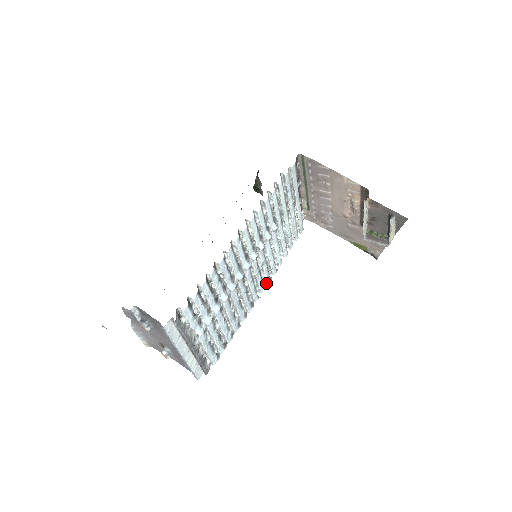
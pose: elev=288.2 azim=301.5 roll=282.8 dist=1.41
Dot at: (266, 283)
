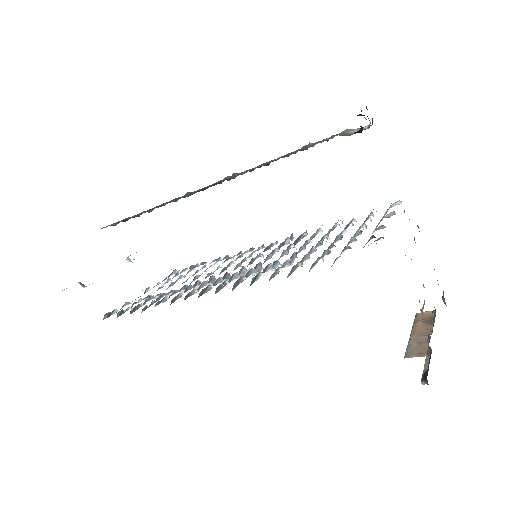
Dot at: occluded
